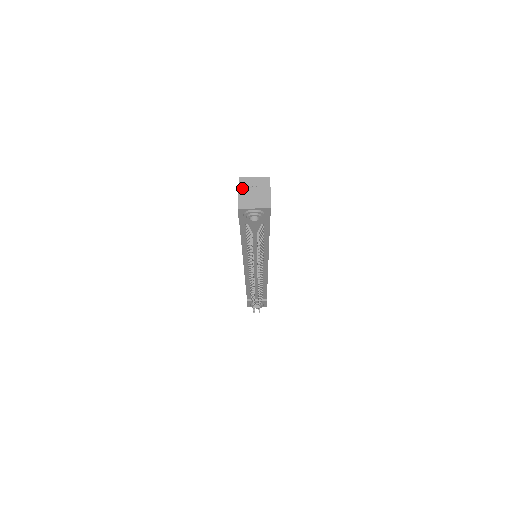
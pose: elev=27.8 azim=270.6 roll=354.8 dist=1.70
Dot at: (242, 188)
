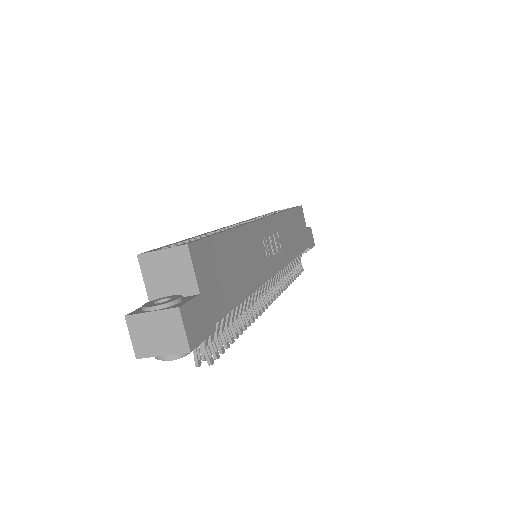
Dot at: (131, 316)
